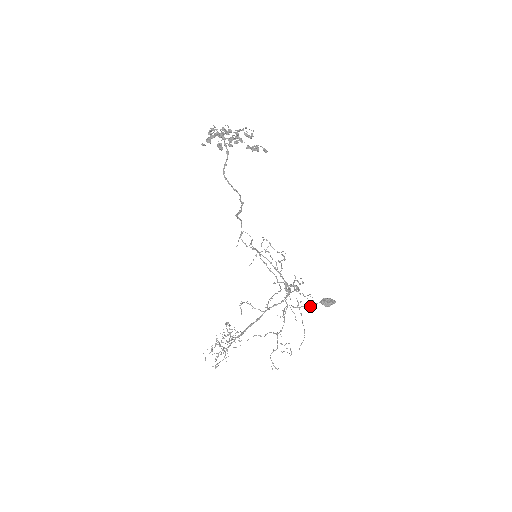
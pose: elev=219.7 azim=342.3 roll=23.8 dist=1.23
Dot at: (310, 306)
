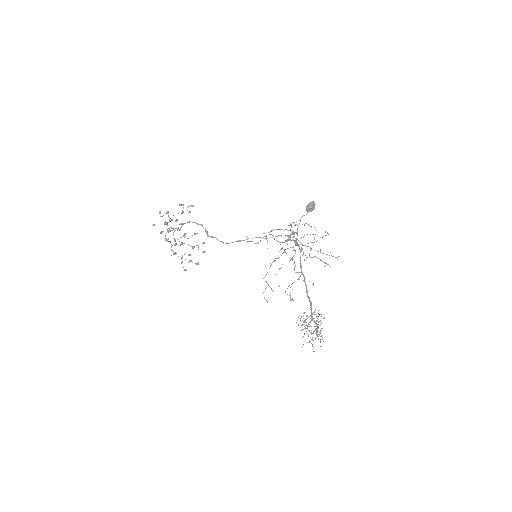
Dot at: occluded
